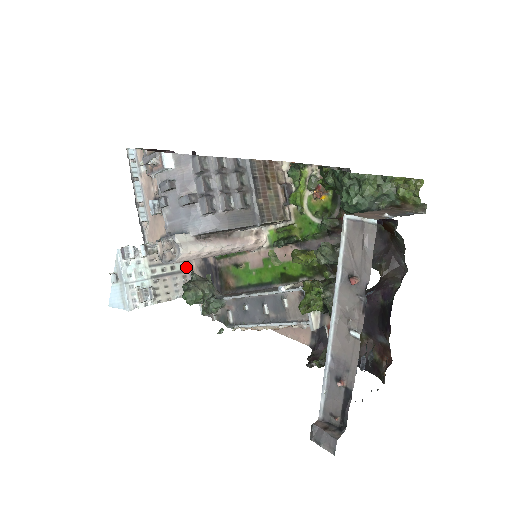
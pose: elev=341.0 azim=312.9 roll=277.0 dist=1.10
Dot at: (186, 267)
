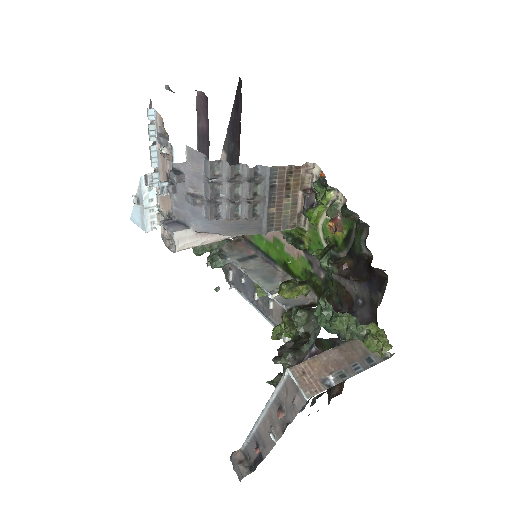
Dot at: occluded
